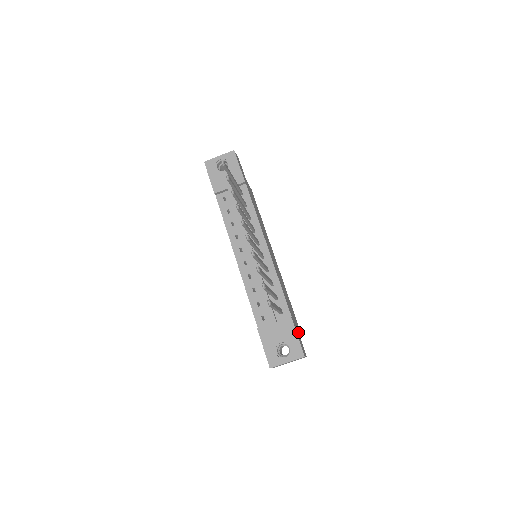
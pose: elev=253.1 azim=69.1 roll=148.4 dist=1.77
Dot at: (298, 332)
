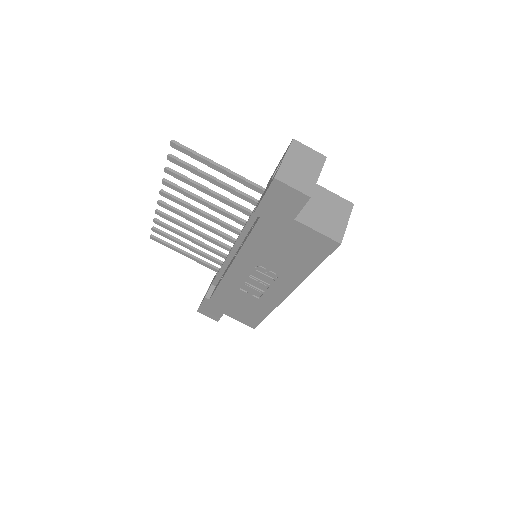
Dot at: occluded
